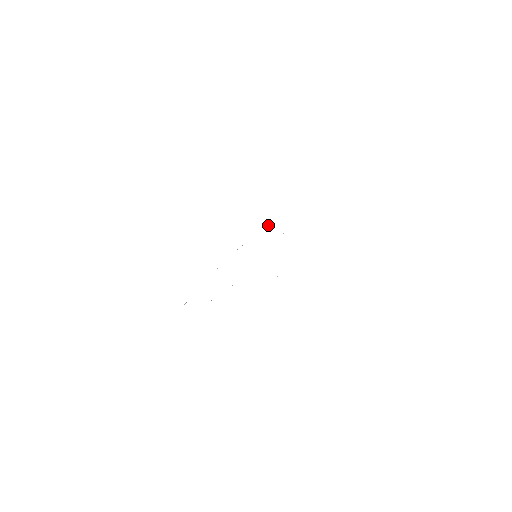
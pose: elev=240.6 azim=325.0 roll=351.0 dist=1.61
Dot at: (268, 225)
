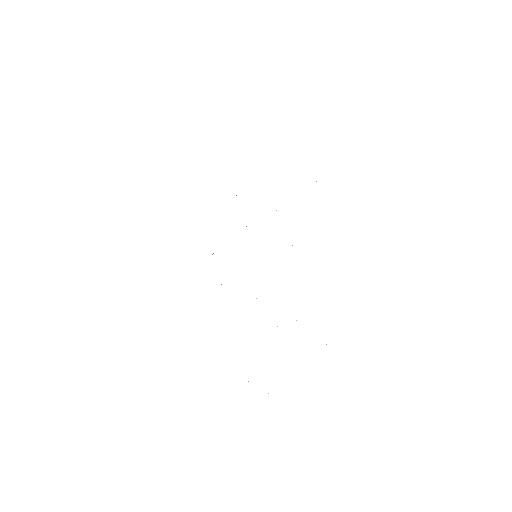
Dot at: occluded
